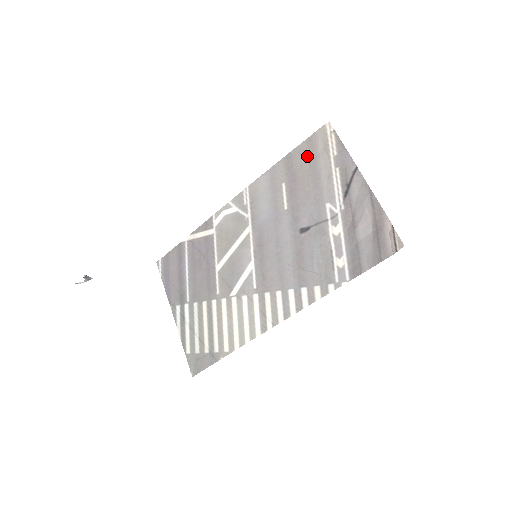
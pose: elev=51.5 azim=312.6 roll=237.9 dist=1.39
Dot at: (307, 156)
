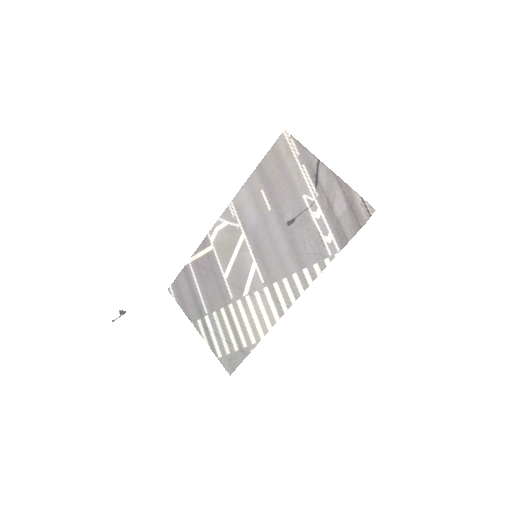
Dot at: (275, 162)
